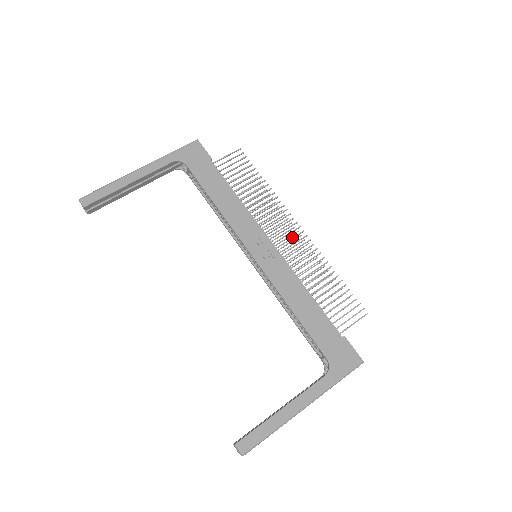
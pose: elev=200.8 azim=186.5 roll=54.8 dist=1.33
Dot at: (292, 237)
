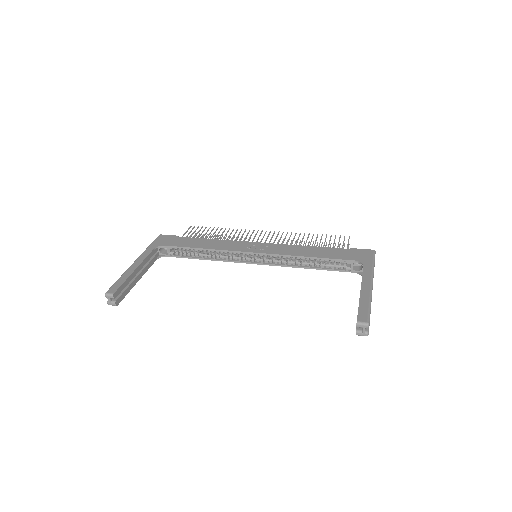
Dot at: (267, 236)
